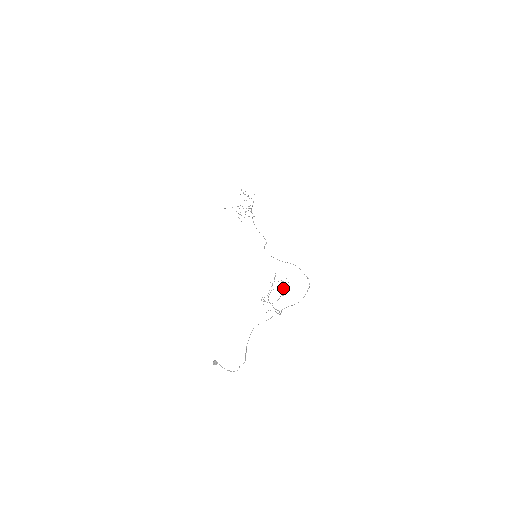
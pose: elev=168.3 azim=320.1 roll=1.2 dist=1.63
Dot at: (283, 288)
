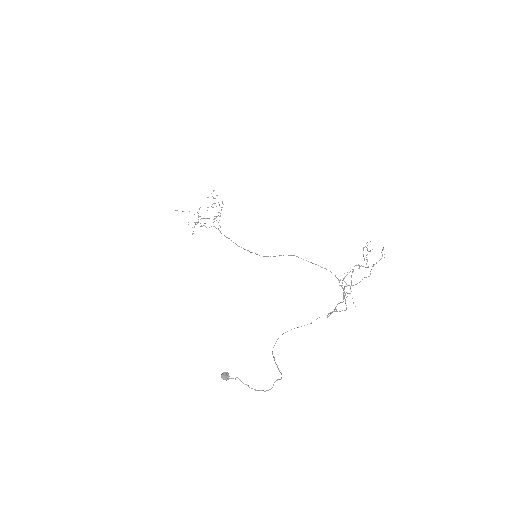
Dot at: (373, 265)
